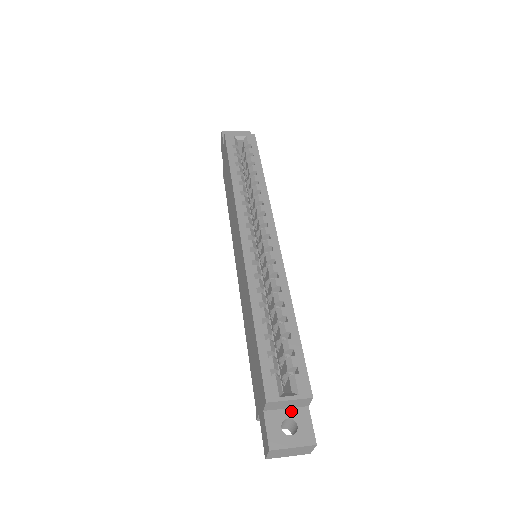
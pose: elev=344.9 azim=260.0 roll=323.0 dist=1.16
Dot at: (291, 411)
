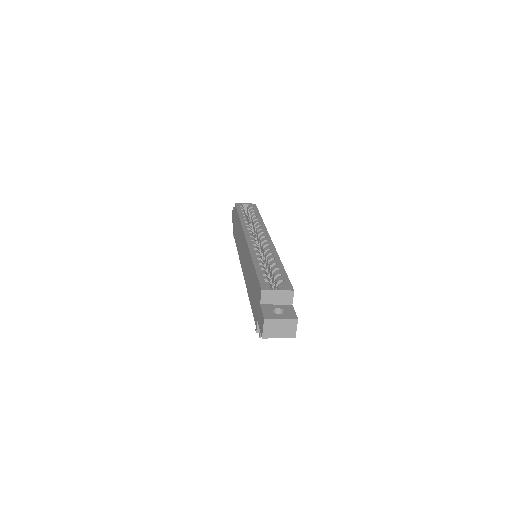
Dot at: (280, 305)
